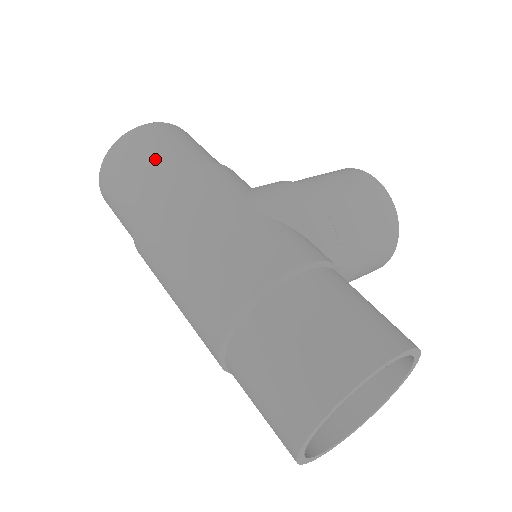
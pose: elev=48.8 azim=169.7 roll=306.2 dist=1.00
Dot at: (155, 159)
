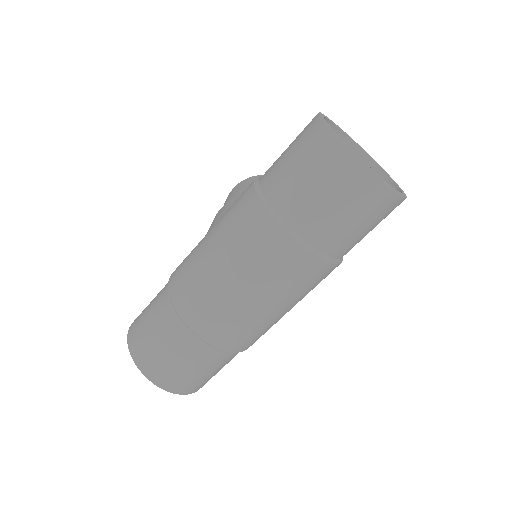
Dot at: (154, 310)
